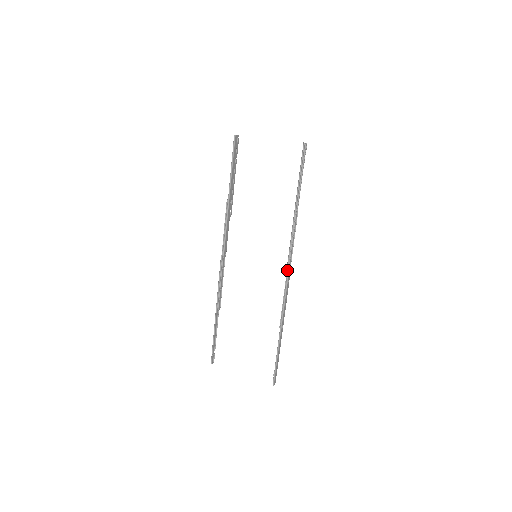
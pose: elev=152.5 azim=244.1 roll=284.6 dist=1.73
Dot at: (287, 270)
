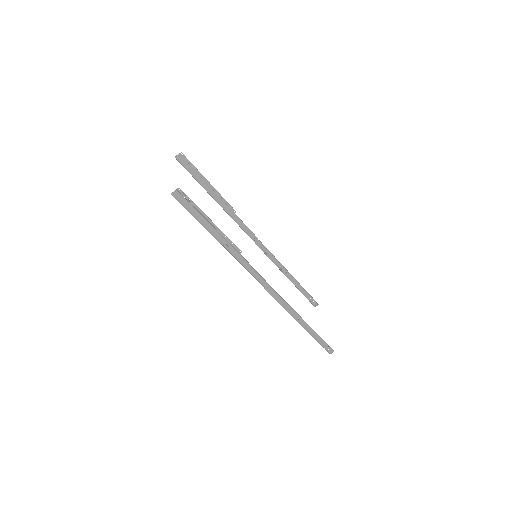
Dot at: (262, 284)
